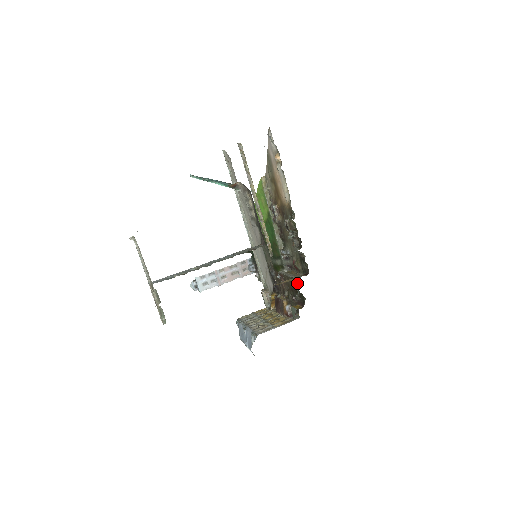
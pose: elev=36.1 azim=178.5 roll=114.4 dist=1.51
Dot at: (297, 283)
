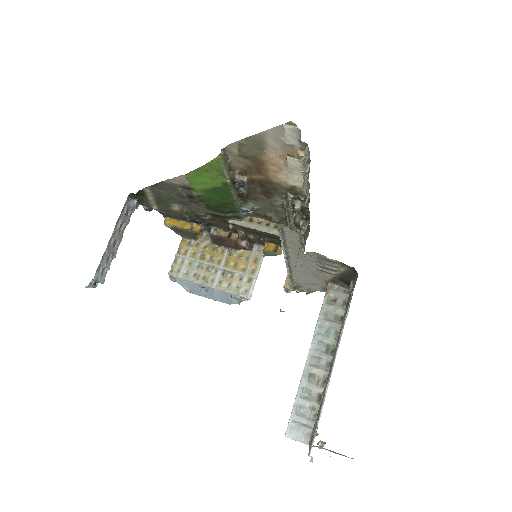
Dot at: occluded
